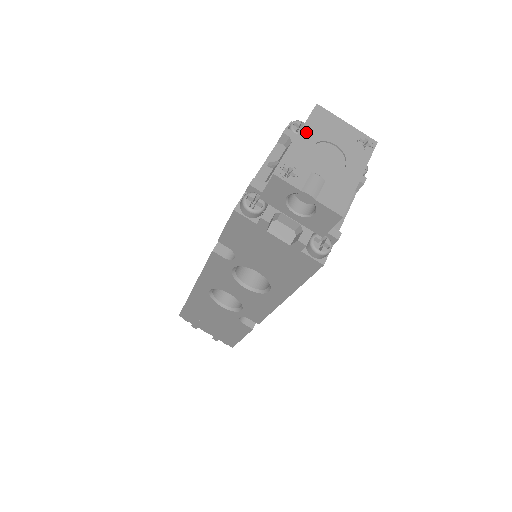
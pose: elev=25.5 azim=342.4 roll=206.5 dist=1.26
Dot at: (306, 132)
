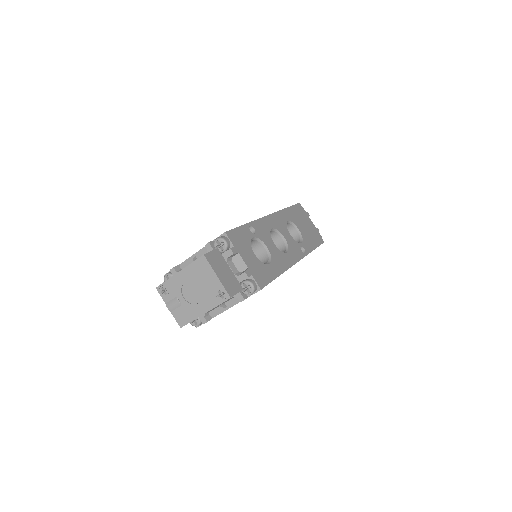
Dot at: (186, 271)
